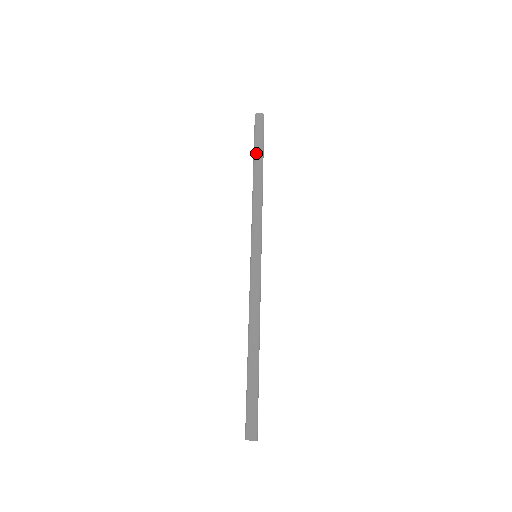
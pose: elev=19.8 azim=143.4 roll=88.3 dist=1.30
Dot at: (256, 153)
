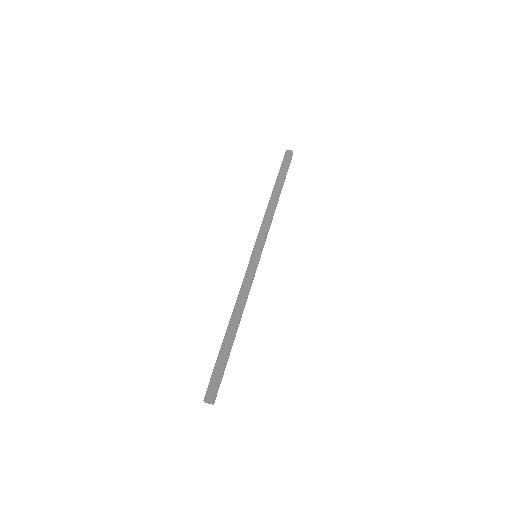
Dot at: (279, 178)
